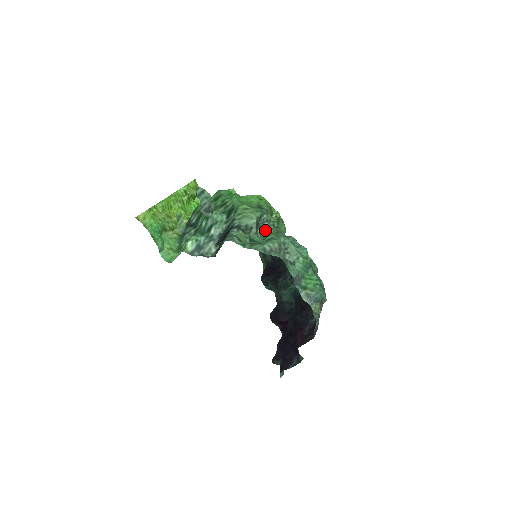
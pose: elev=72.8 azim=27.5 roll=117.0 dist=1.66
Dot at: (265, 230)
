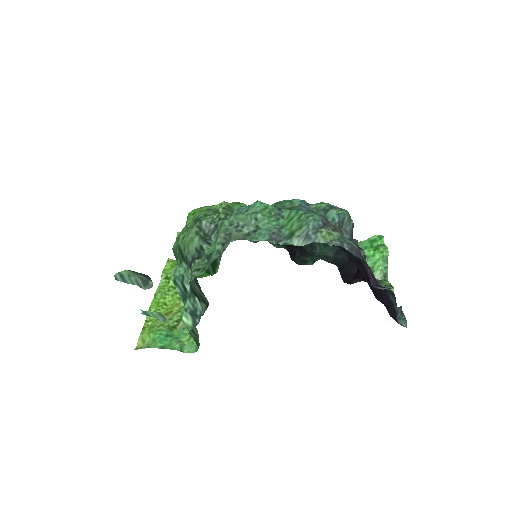
Dot at: occluded
